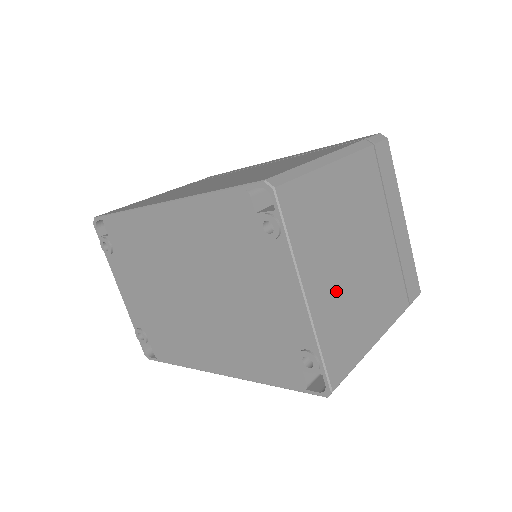
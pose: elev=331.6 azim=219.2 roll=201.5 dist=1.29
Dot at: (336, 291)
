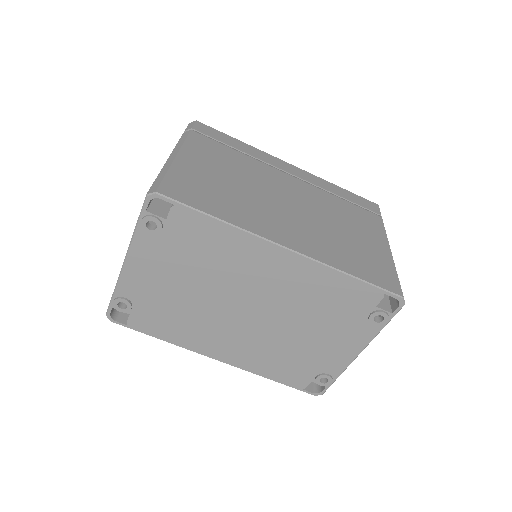
Dot at: occluded
